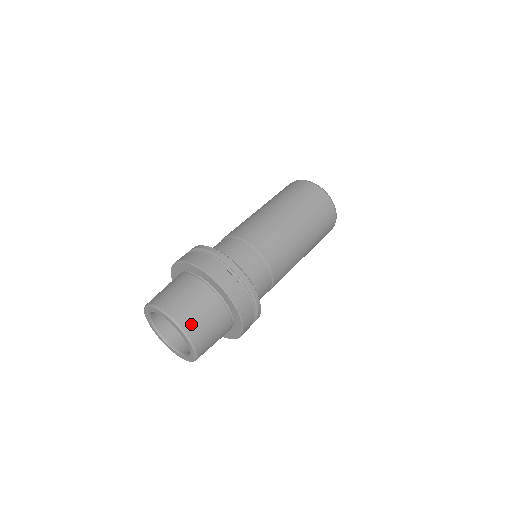
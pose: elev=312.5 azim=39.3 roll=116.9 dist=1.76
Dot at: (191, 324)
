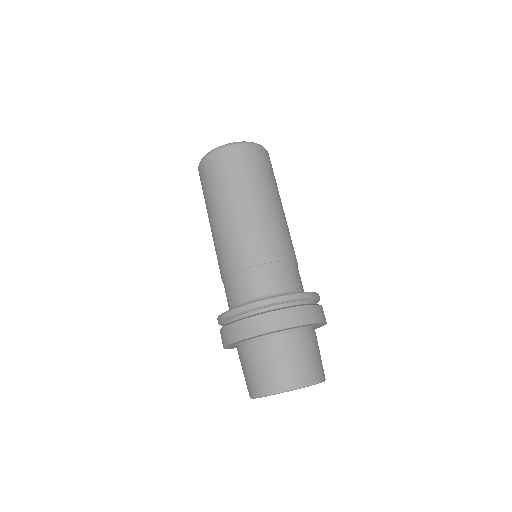
Dot at: (308, 373)
